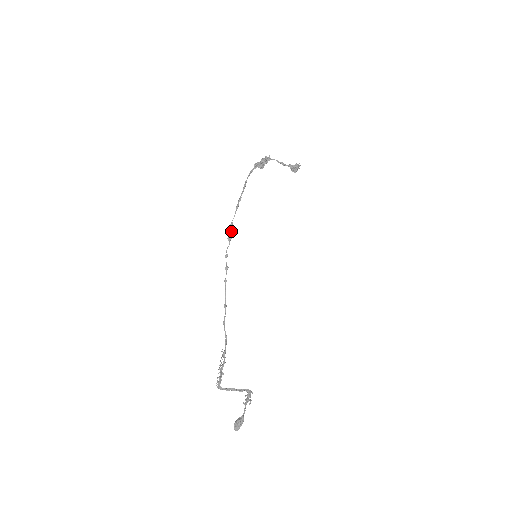
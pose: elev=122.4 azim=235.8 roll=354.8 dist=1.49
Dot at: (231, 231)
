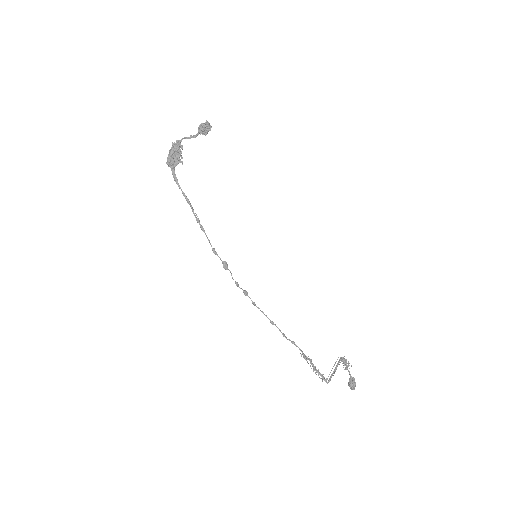
Dot at: (220, 258)
